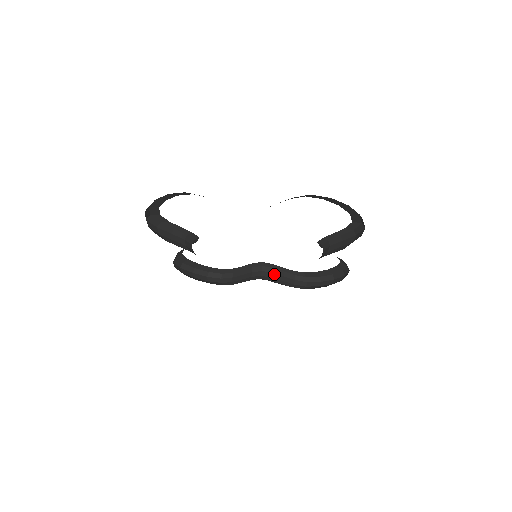
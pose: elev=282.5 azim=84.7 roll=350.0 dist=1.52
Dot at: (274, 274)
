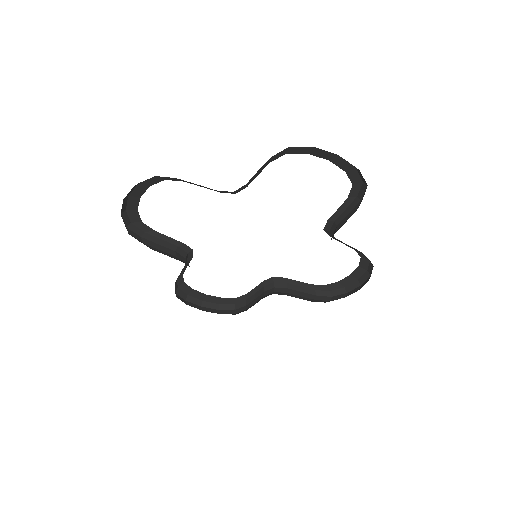
Dot at: (289, 289)
